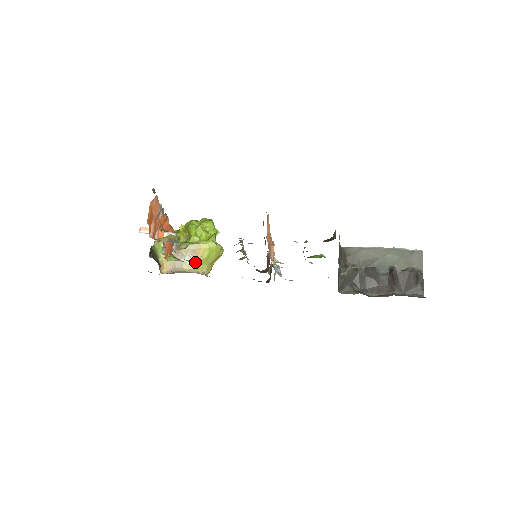
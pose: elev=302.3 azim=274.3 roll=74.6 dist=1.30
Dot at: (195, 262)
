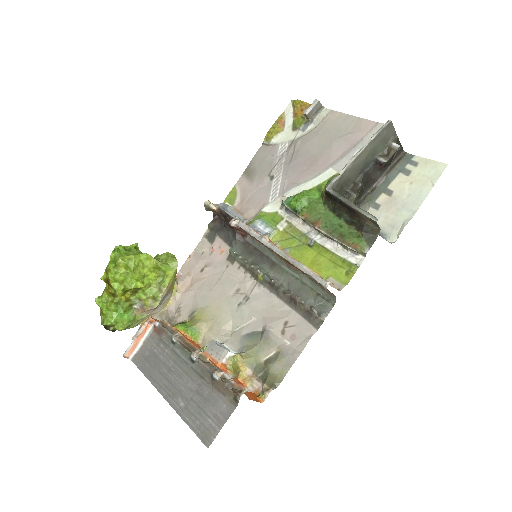
Dot at: (170, 293)
